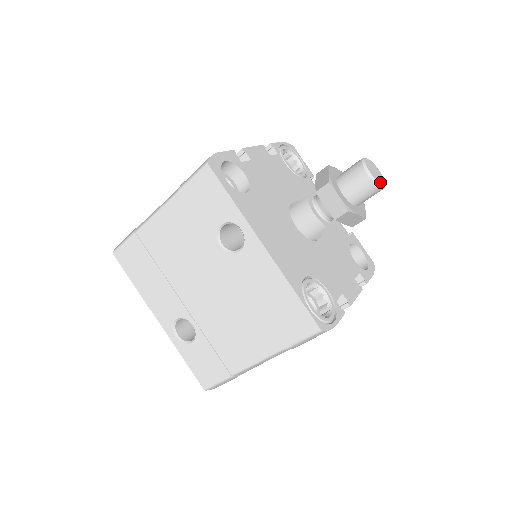
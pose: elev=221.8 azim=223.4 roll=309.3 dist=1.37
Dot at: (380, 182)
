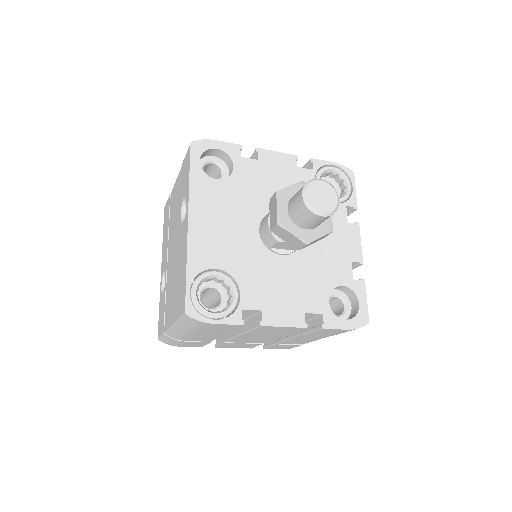
Dot at: (316, 207)
